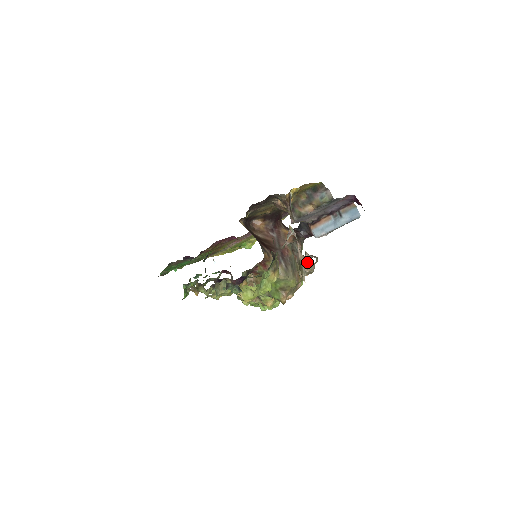
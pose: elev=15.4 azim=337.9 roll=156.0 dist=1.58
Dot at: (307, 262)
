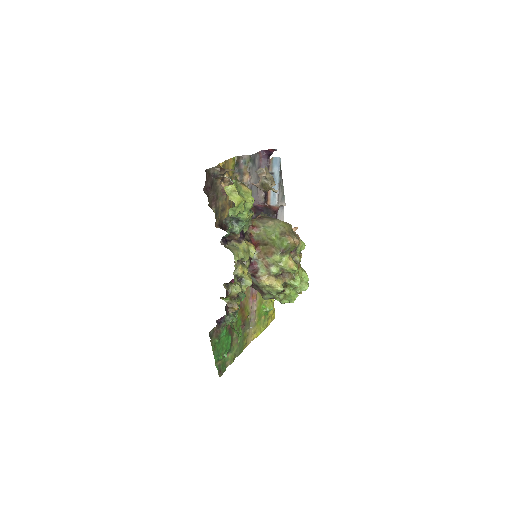
Dot at: (261, 172)
